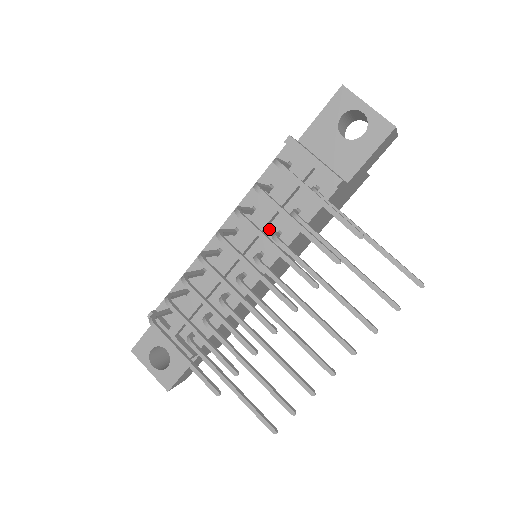
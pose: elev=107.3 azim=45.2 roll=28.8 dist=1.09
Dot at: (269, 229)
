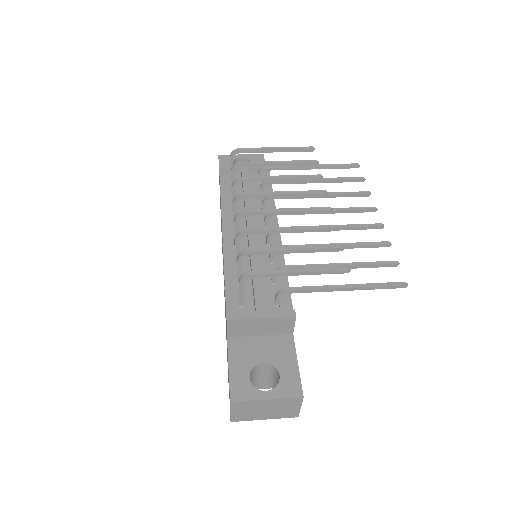
Dot at: occluded
